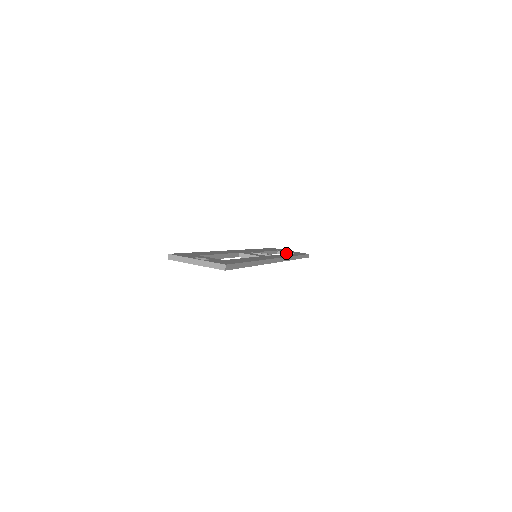
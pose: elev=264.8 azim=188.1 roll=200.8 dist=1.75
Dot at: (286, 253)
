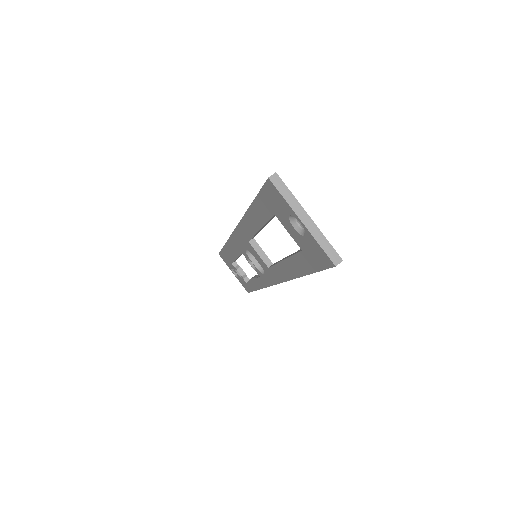
Dot at: (243, 271)
